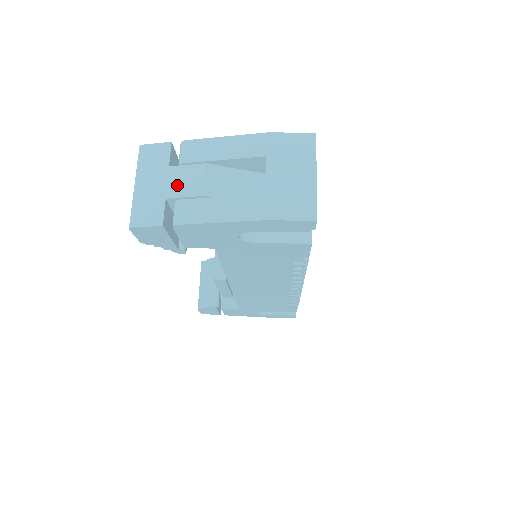
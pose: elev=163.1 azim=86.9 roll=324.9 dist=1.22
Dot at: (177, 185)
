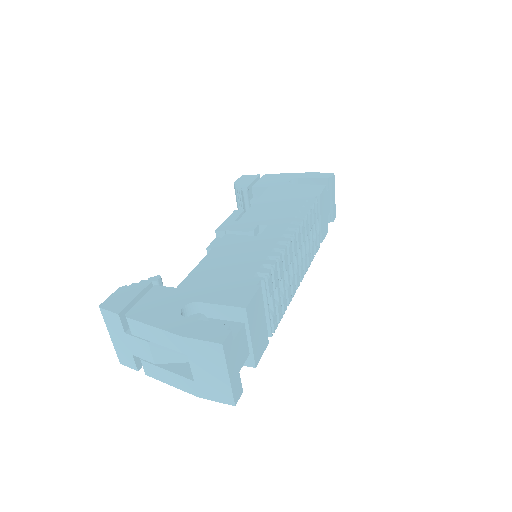
Dot at: (135, 349)
